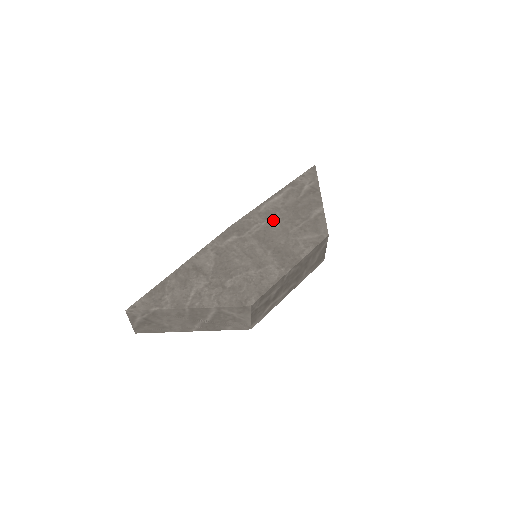
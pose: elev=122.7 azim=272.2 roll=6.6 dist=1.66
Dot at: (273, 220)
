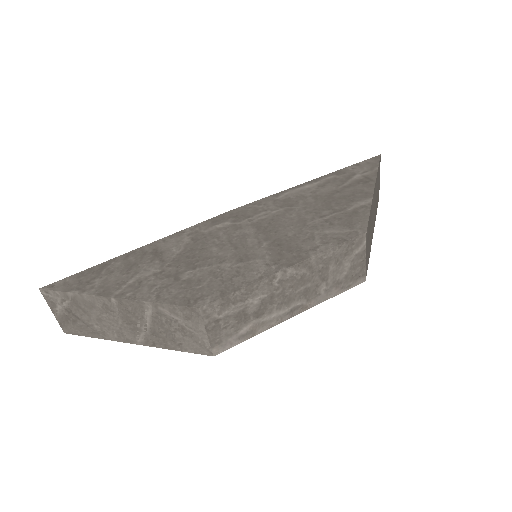
Dot at: (290, 208)
